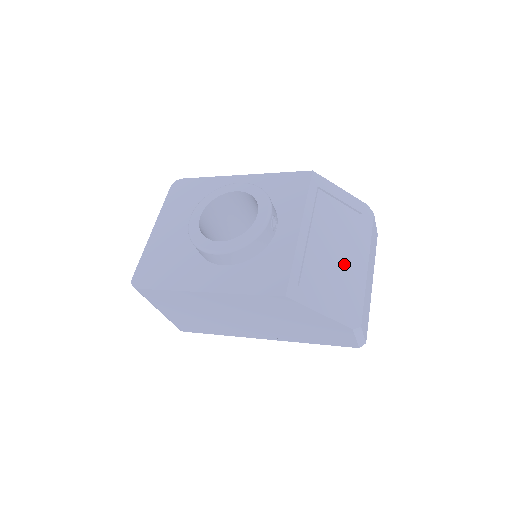
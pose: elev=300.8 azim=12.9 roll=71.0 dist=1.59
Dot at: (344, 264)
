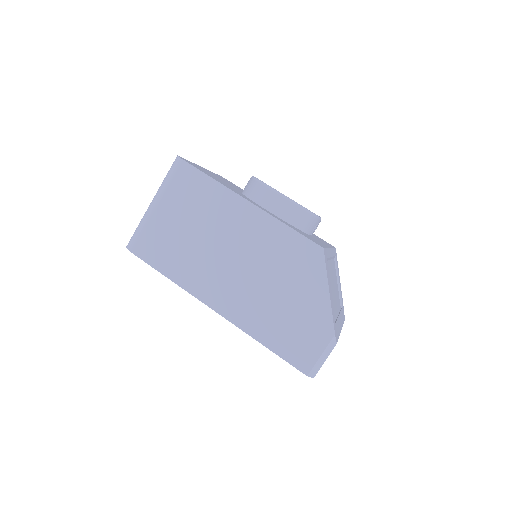
Dot at: (335, 305)
